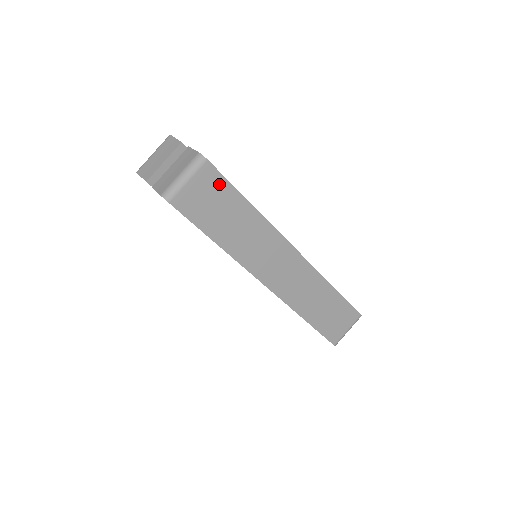
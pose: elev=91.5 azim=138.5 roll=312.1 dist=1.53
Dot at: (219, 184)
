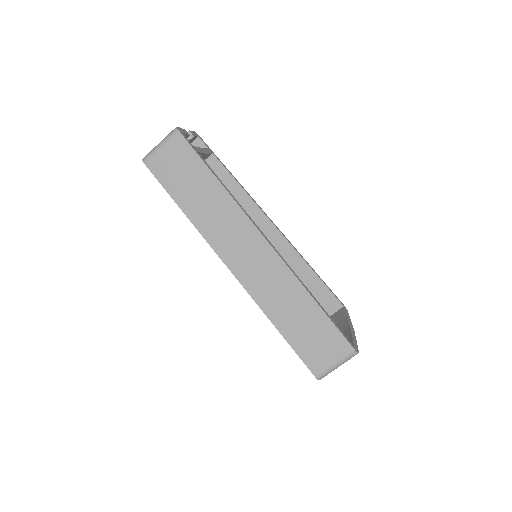
Dot at: (188, 154)
